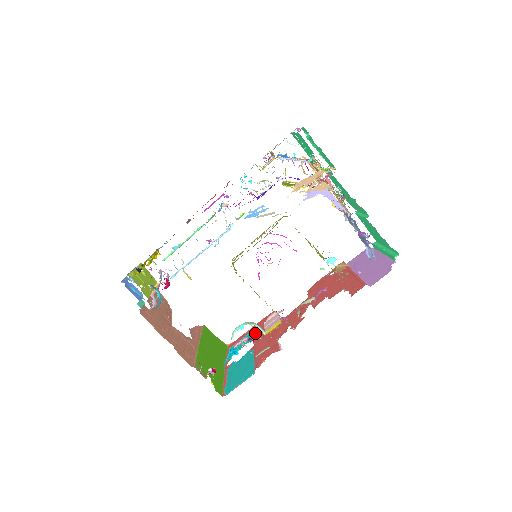
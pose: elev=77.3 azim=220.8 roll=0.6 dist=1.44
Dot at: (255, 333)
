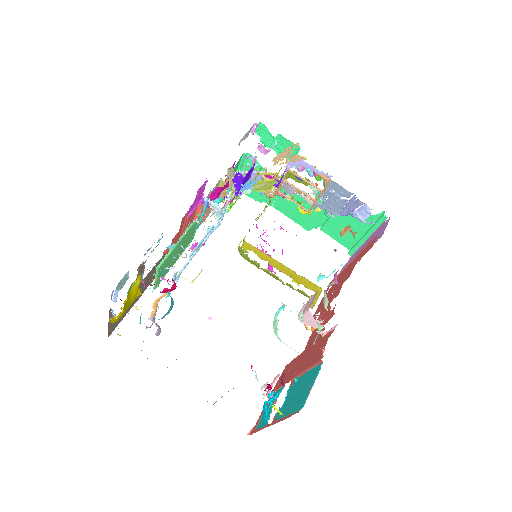
Dot at: (281, 384)
